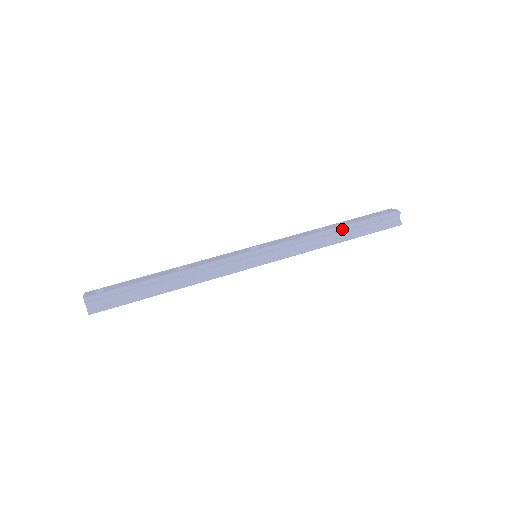
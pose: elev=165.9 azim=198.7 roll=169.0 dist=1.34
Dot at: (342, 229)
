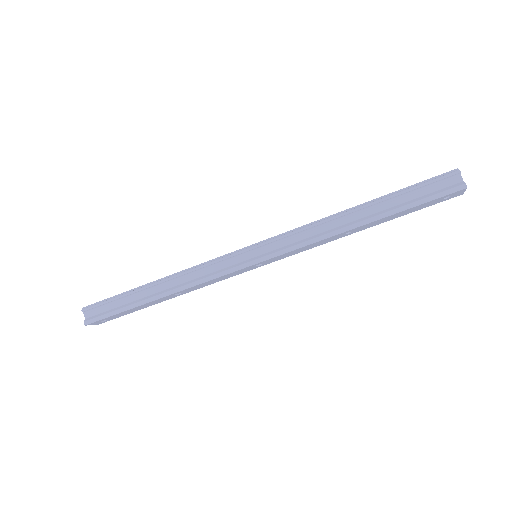
Dot at: (363, 206)
